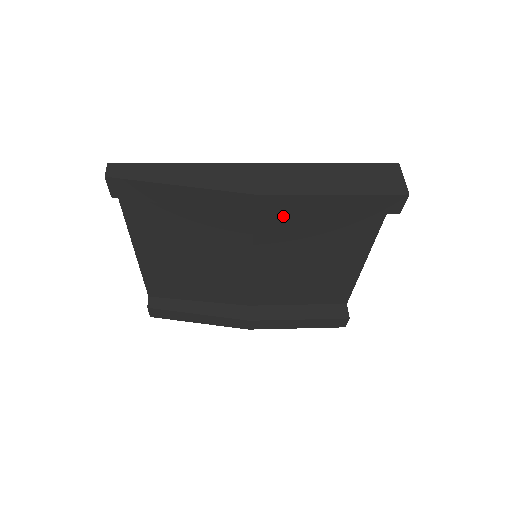
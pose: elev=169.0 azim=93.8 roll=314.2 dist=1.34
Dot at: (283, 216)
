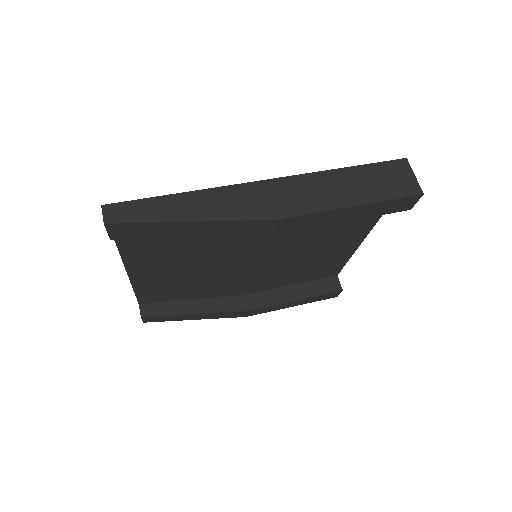
Dot at: occluded
